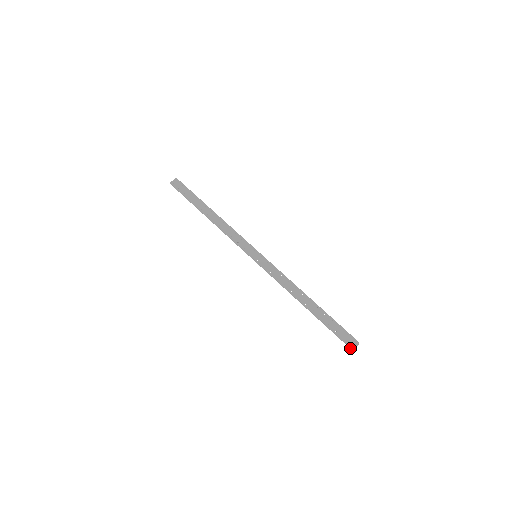
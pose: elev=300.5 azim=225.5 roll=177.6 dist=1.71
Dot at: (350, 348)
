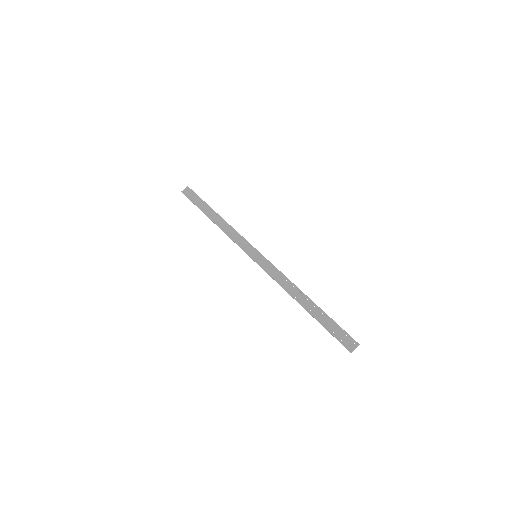
Dot at: (348, 350)
